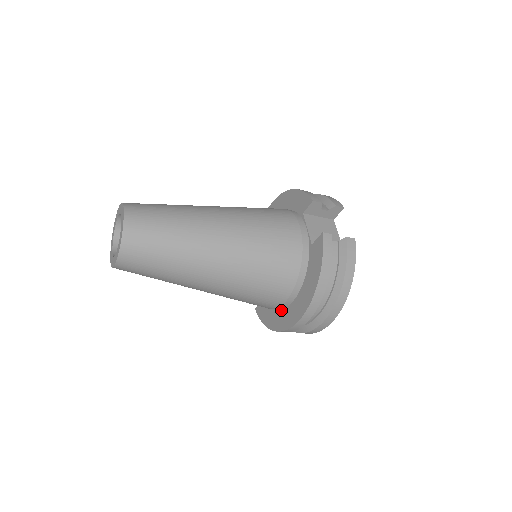
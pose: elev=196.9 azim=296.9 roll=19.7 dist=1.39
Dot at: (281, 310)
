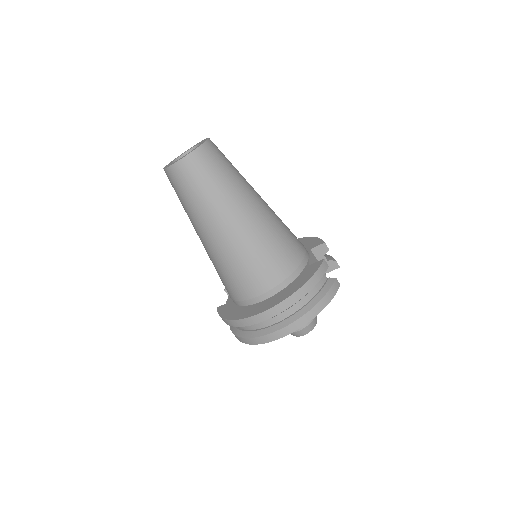
Dot at: (249, 306)
